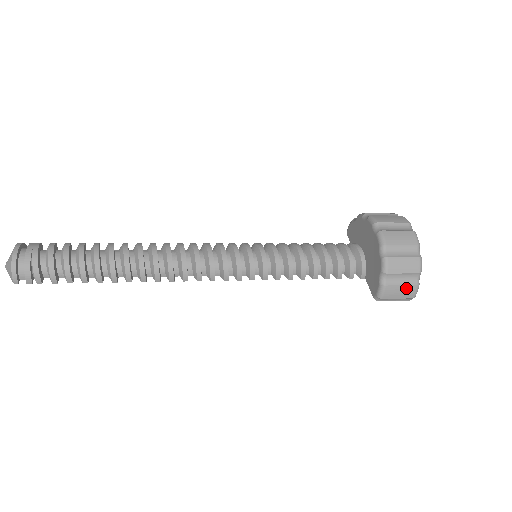
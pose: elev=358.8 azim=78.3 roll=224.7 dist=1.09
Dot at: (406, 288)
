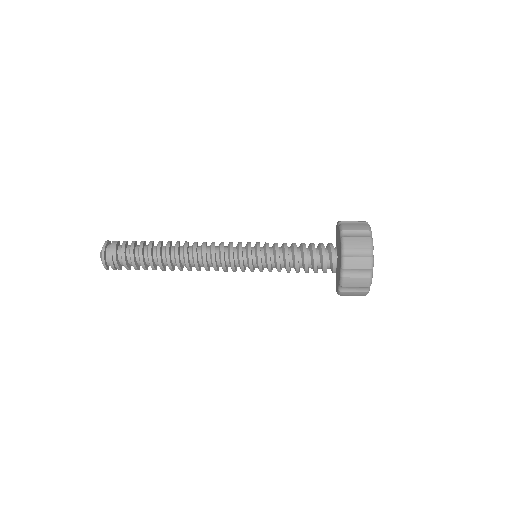
Dot at: (358, 293)
